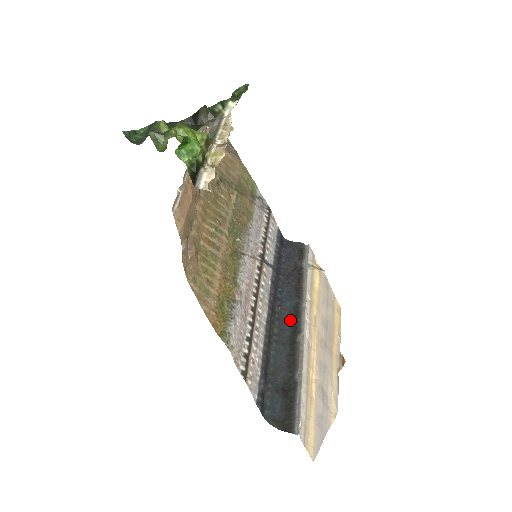
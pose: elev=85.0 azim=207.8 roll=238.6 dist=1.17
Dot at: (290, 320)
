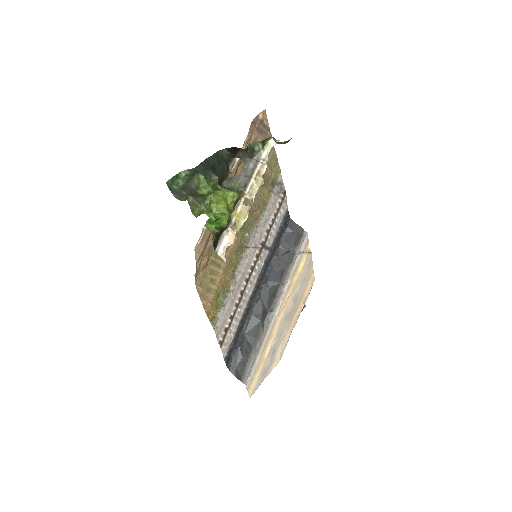
Dot at: (268, 298)
